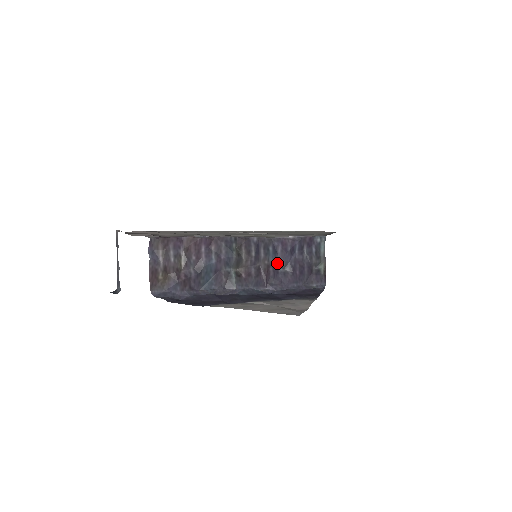
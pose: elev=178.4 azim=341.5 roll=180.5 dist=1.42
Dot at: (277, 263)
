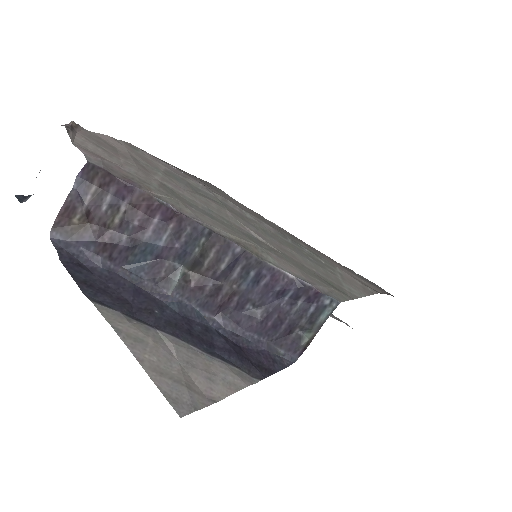
Dot at: (250, 296)
